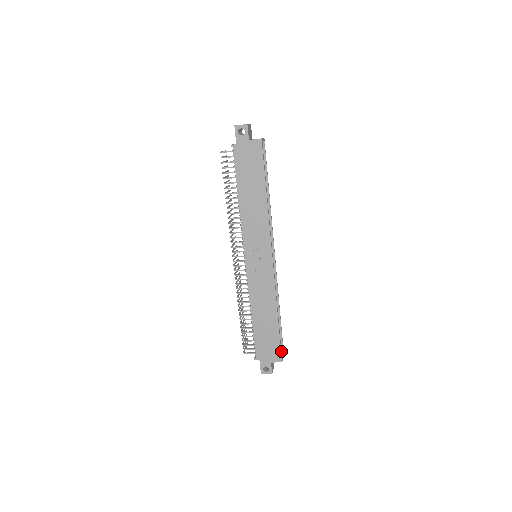
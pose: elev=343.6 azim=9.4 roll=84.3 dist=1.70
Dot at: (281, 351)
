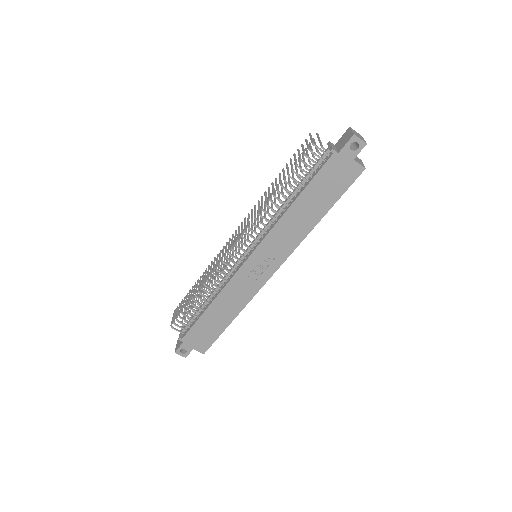
Dot at: occluded
